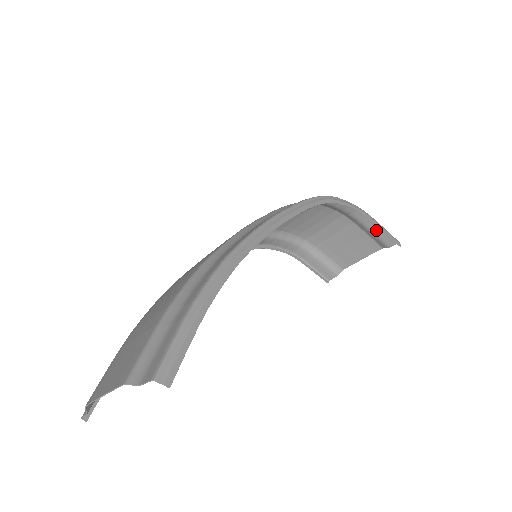
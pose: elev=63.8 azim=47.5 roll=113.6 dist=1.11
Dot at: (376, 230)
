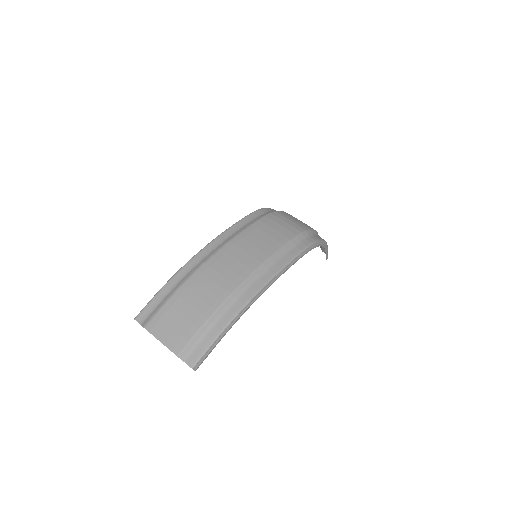
Dot at: occluded
